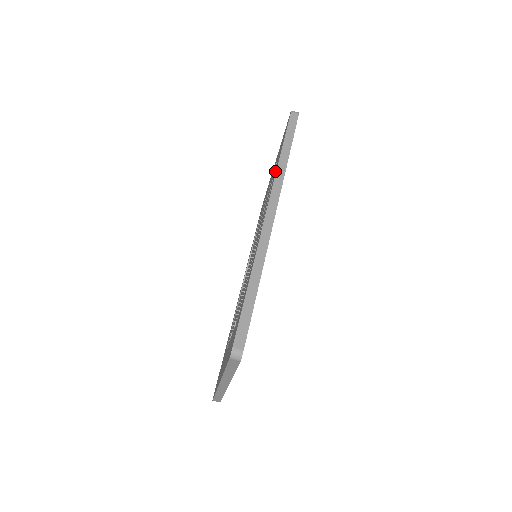
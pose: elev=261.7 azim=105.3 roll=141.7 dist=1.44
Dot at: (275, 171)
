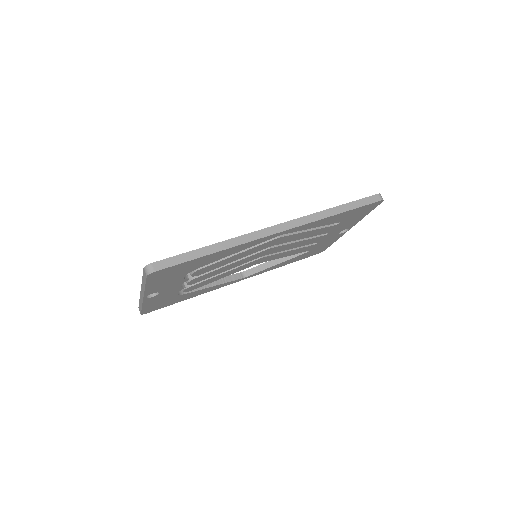
Dot at: occluded
